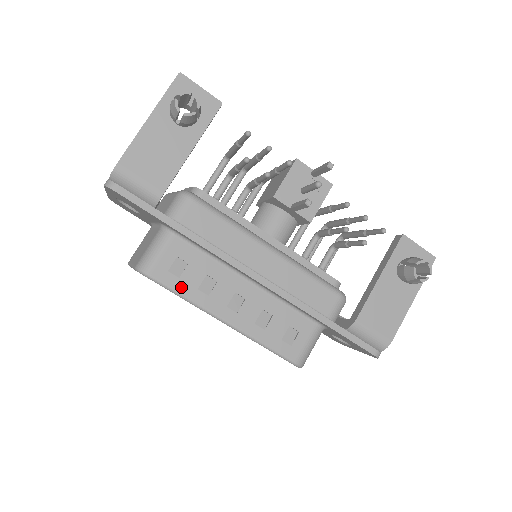
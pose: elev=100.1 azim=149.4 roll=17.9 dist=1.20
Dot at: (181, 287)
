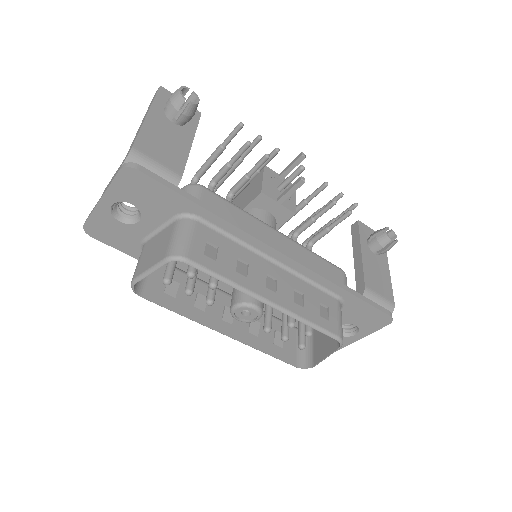
Dot at: (221, 270)
